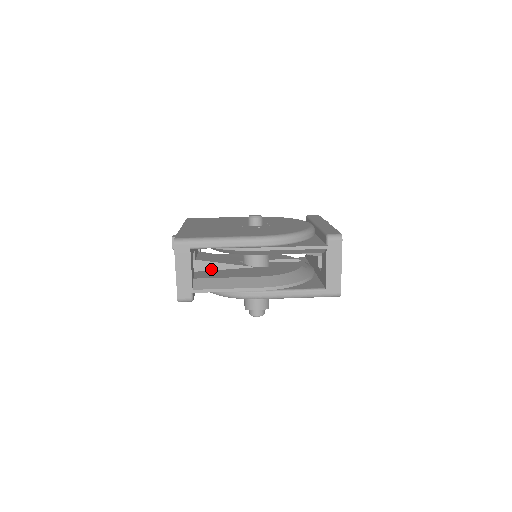
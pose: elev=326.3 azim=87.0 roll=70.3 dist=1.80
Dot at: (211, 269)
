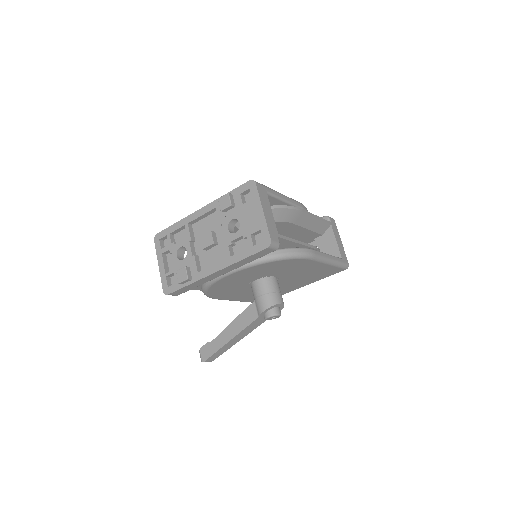
Dot at: occluded
